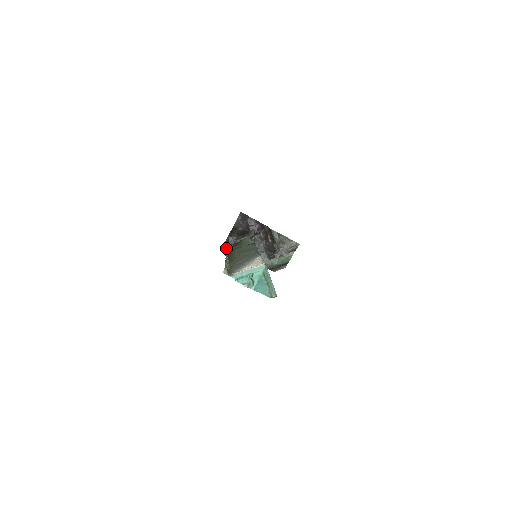
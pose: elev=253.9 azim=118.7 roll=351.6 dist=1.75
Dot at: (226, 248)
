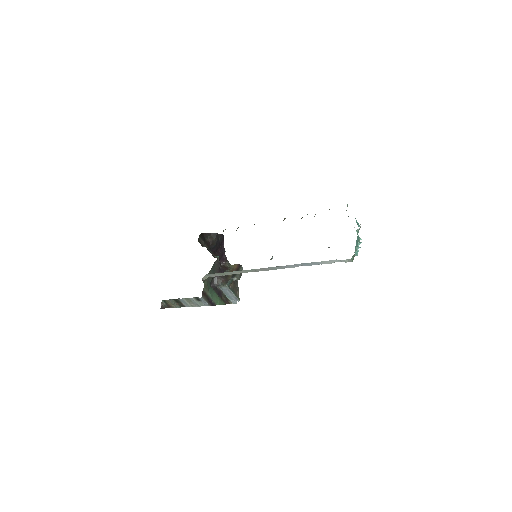
Dot at: occluded
